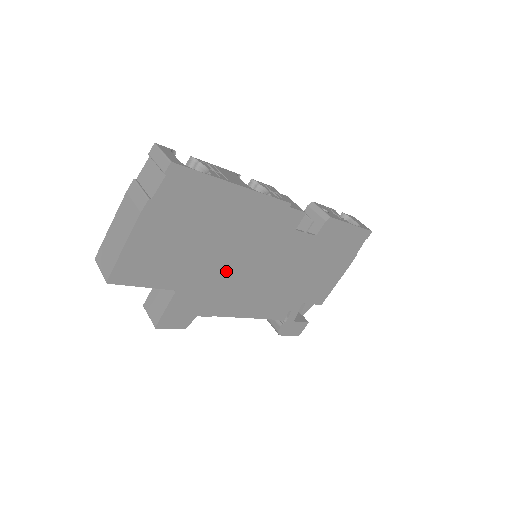
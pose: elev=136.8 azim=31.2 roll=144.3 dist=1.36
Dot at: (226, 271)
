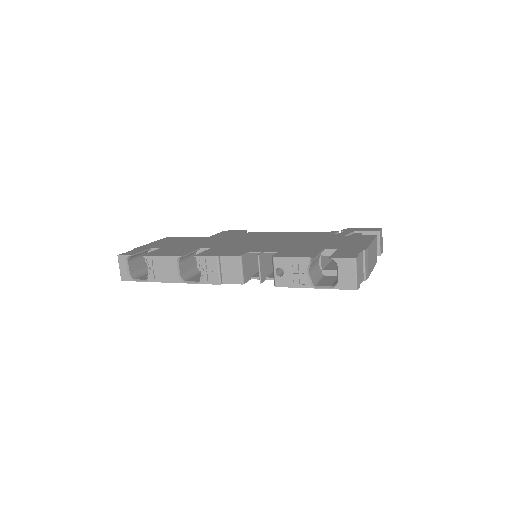
Dot at: occluded
